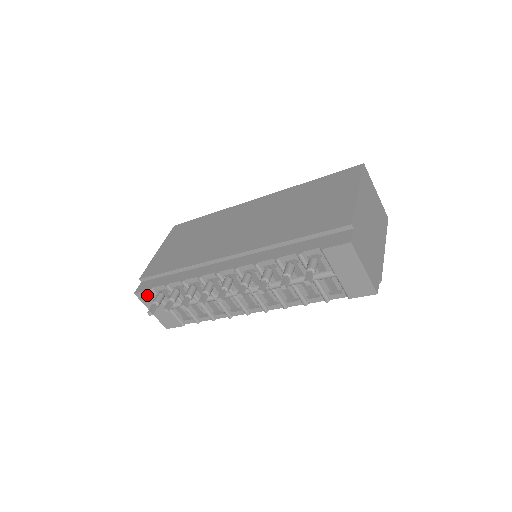
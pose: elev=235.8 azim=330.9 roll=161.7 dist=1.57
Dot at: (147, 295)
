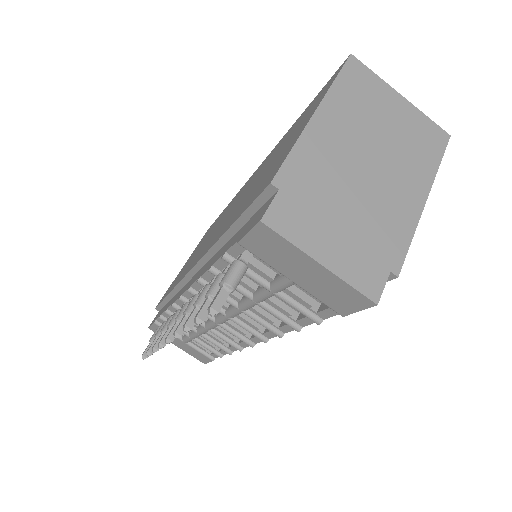
Dot at: occluded
